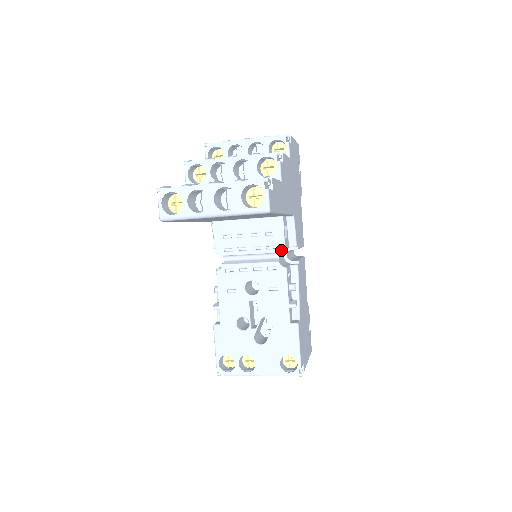
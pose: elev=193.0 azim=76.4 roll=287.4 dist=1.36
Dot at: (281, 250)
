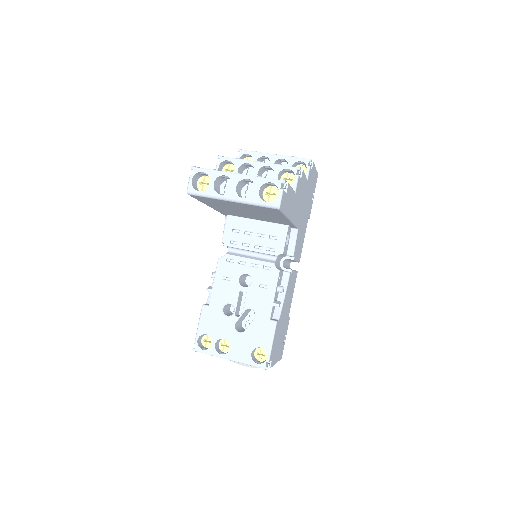
Dot at: (279, 254)
